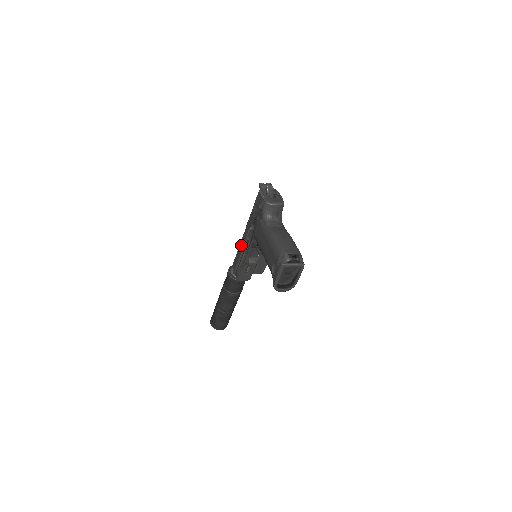
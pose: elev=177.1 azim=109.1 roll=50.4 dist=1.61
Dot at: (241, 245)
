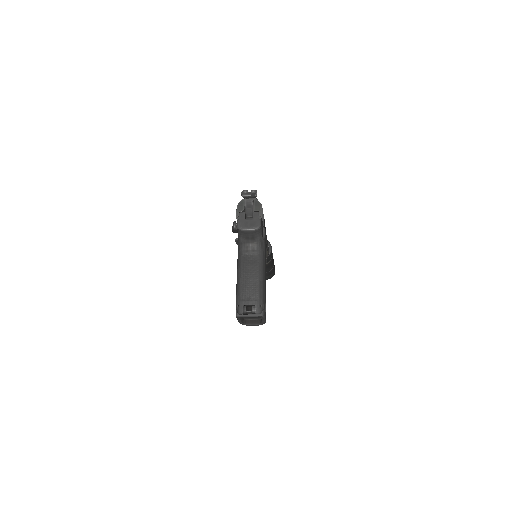
Dot at: occluded
